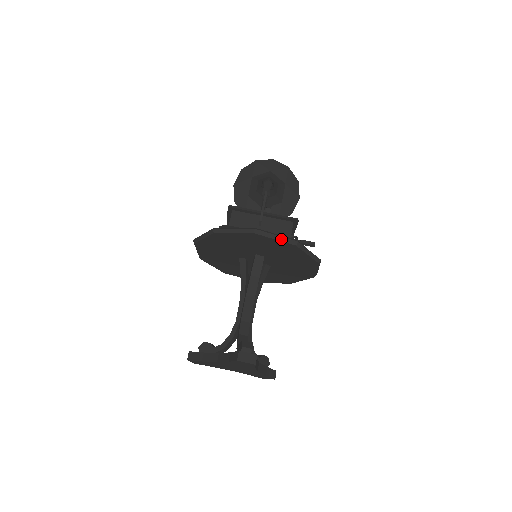
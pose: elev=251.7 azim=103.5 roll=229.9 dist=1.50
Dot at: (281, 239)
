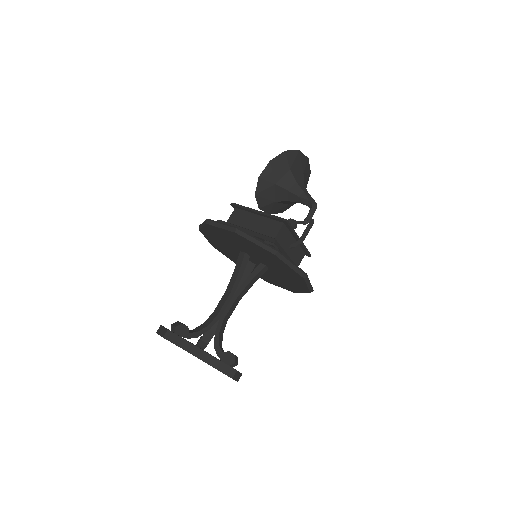
Dot at: (310, 287)
